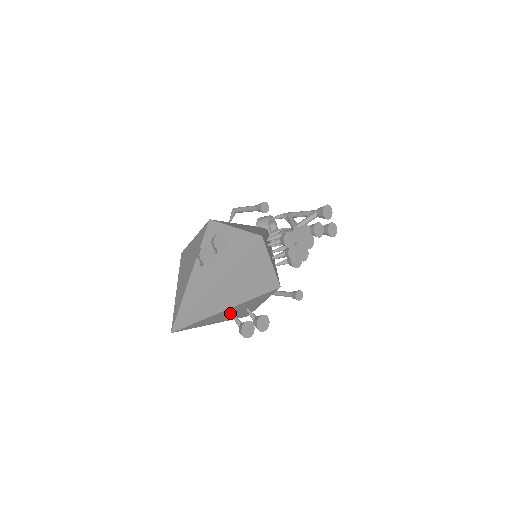
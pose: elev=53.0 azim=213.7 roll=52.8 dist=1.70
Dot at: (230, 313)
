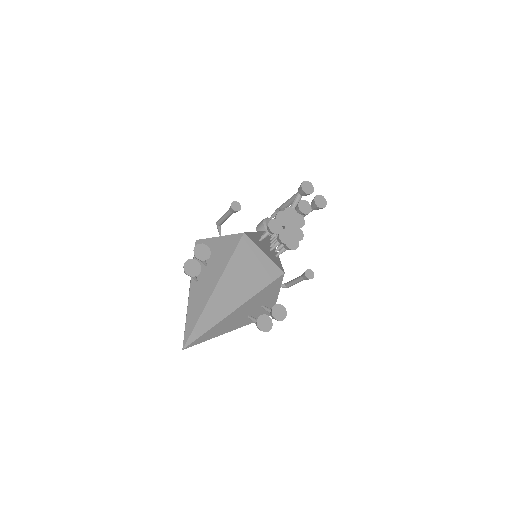
Dot at: (243, 315)
